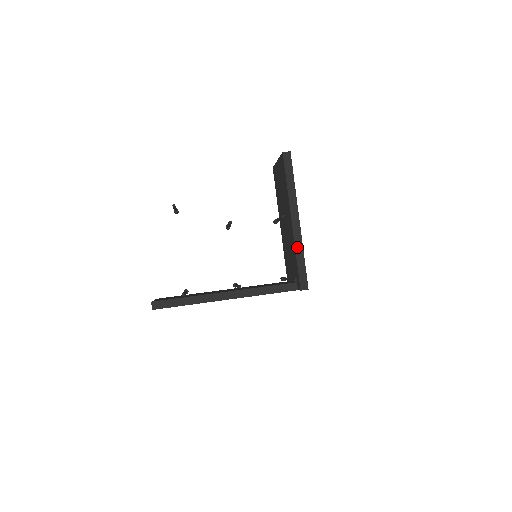
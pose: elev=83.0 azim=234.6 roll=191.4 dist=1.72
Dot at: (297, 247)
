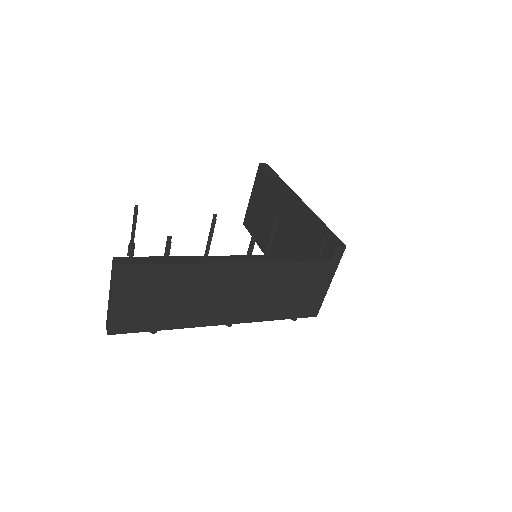
Dot at: (310, 215)
